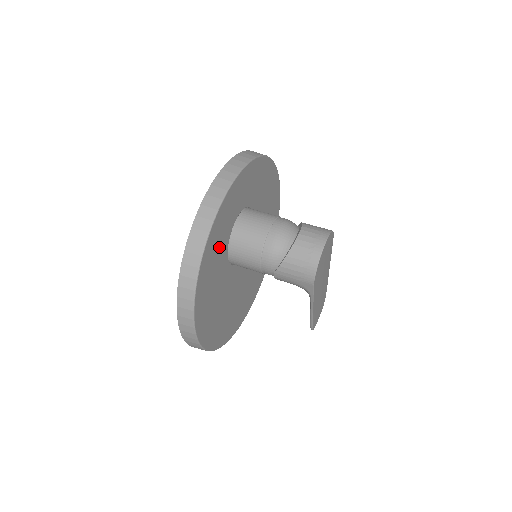
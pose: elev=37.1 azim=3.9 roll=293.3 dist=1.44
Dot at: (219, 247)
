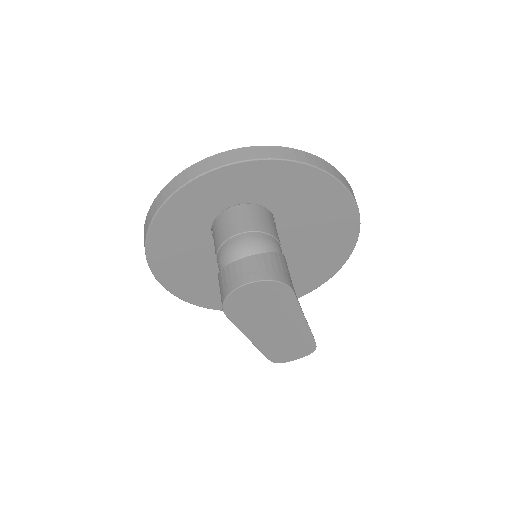
Dot at: (190, 223)
